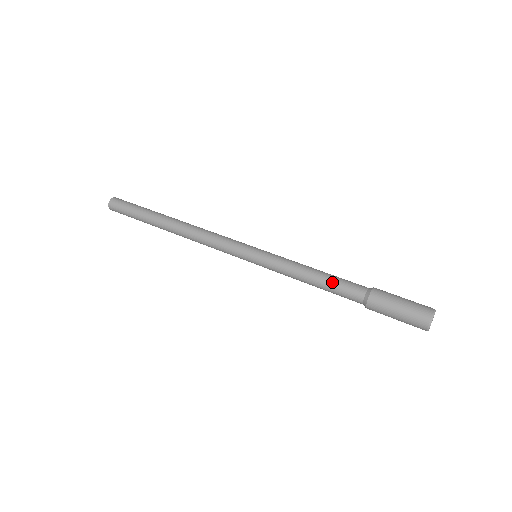
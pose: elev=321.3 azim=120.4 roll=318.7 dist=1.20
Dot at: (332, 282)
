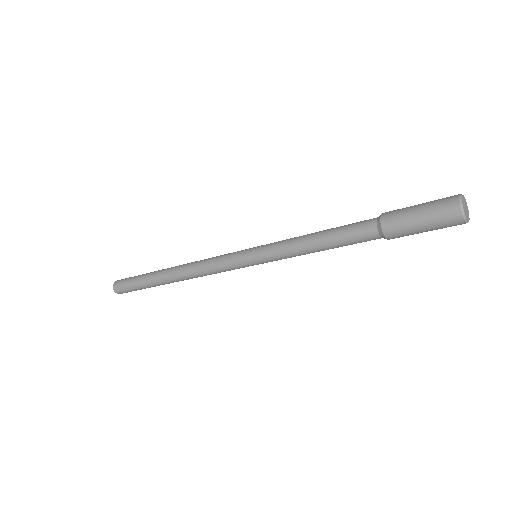
Dot at: (340, 226)
